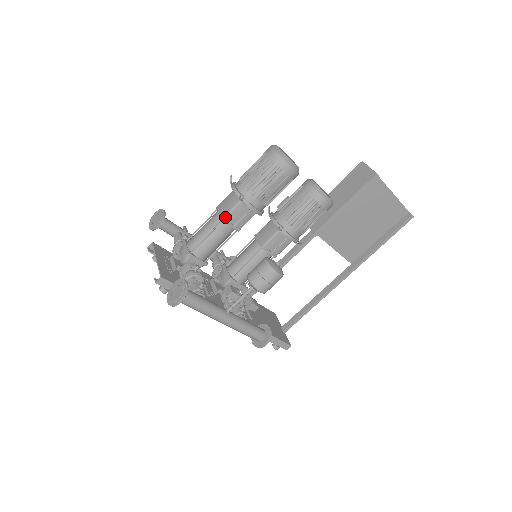
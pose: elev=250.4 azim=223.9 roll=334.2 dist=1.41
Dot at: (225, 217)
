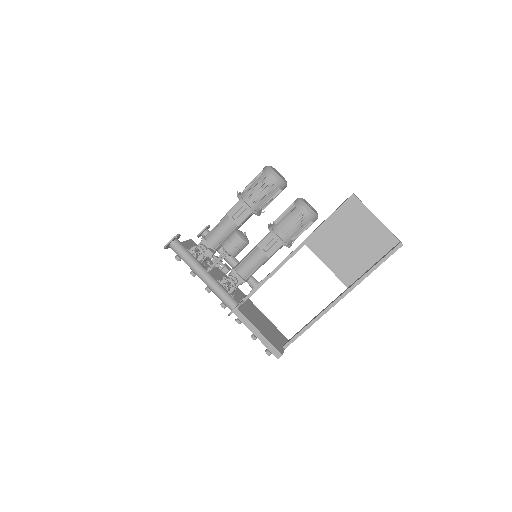
Dot at: (228, 212)
